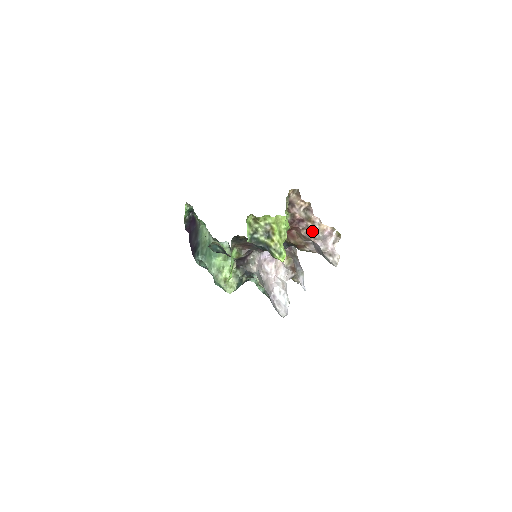
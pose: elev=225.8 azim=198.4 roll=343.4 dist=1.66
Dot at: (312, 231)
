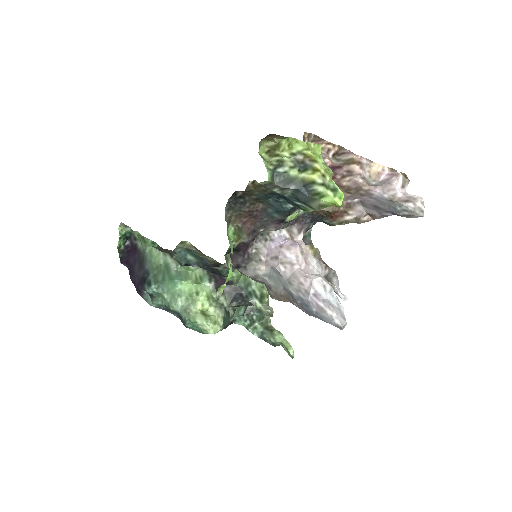
Dot at: (360, 176)
